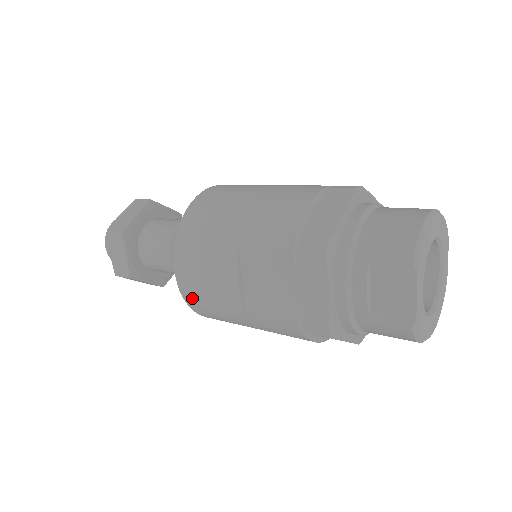
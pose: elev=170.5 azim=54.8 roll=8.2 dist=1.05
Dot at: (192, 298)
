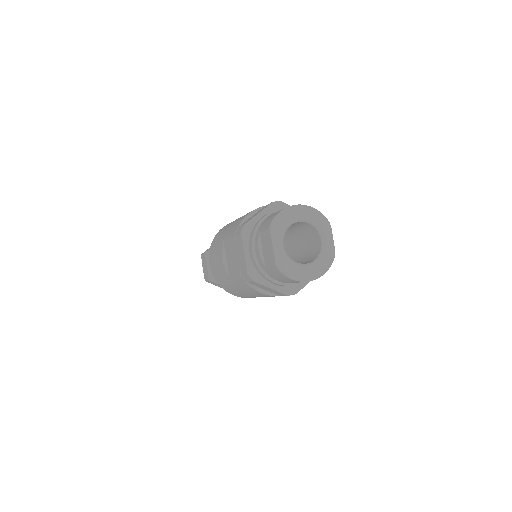
Dot at: (217, 278)
